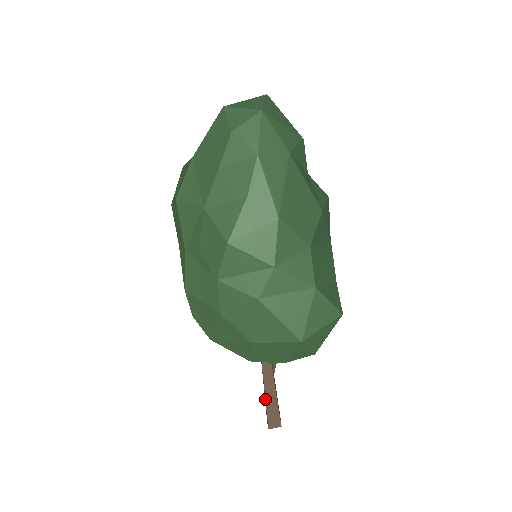
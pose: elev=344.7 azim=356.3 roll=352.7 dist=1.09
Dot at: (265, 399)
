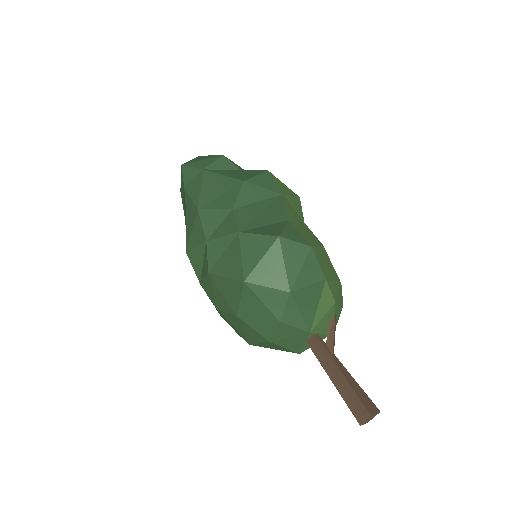
Dot at: occluded
